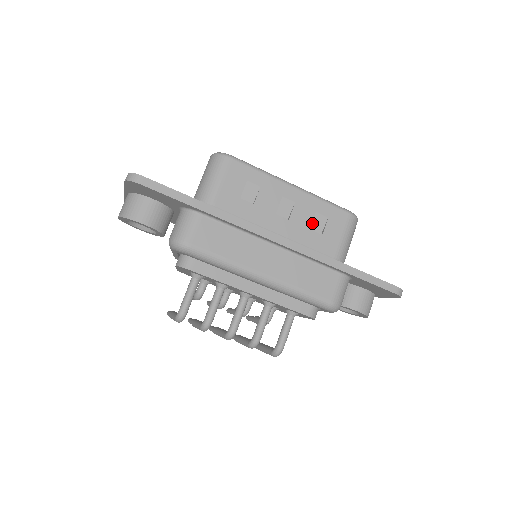
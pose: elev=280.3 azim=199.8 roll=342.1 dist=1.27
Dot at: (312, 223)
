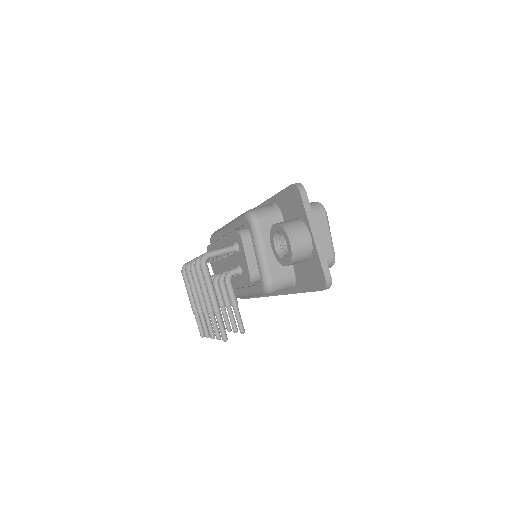
Dot at: occluded
